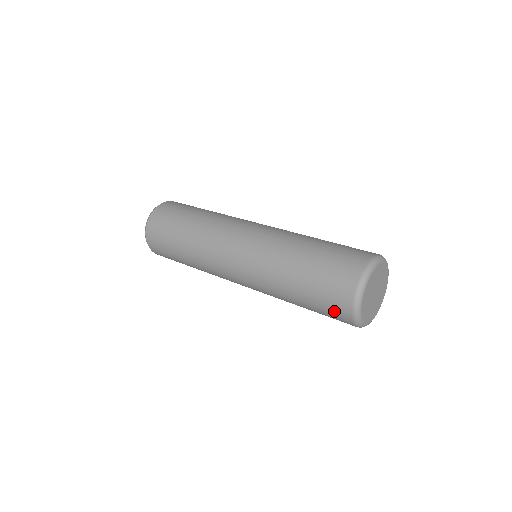
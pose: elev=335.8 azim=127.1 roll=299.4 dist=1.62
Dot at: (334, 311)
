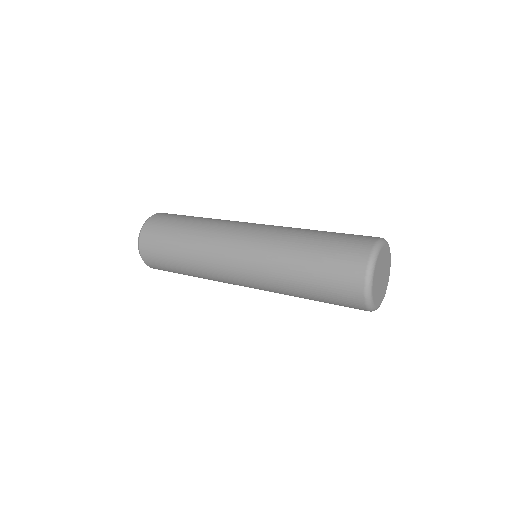
Dot at: (347, 263)
